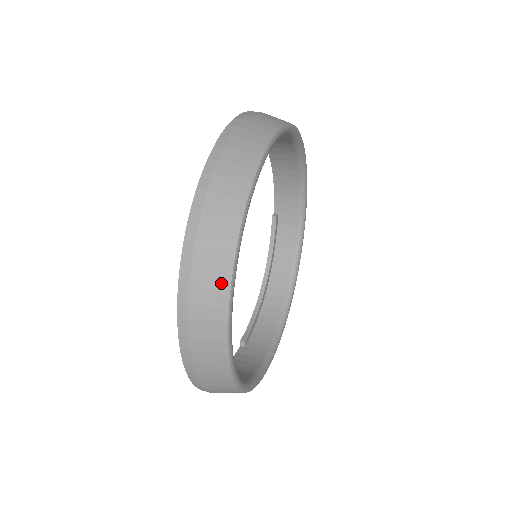
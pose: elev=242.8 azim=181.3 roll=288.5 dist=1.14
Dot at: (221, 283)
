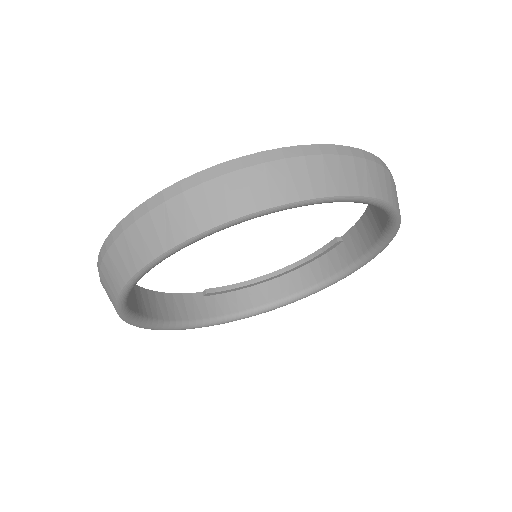
Dot at: (140, 257)
